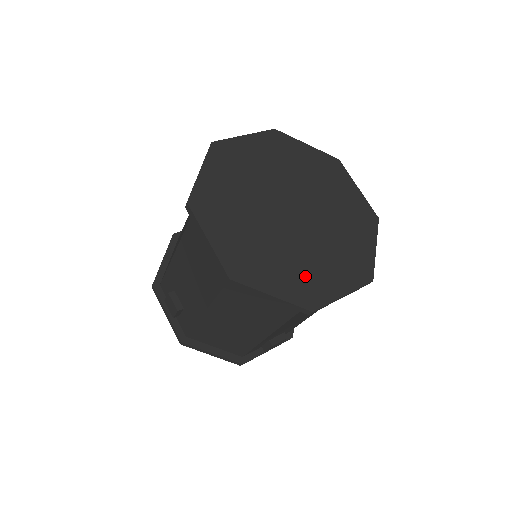
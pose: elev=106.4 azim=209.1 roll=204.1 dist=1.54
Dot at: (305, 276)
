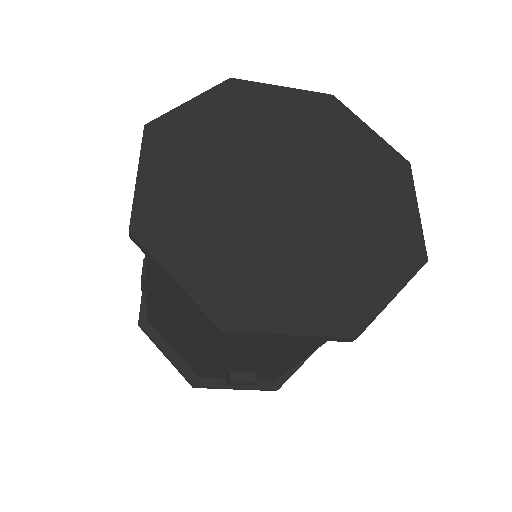
Dot at: (245, 279)
